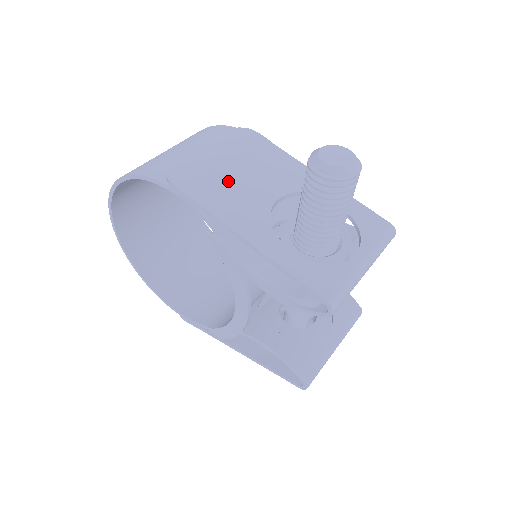
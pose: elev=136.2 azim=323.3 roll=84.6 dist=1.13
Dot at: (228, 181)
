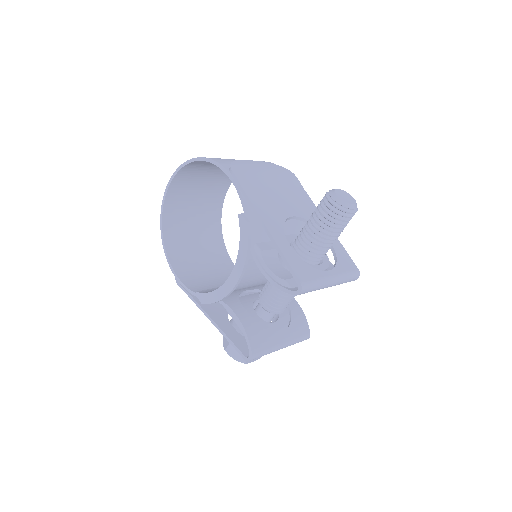
Dot at: (267, 190)
